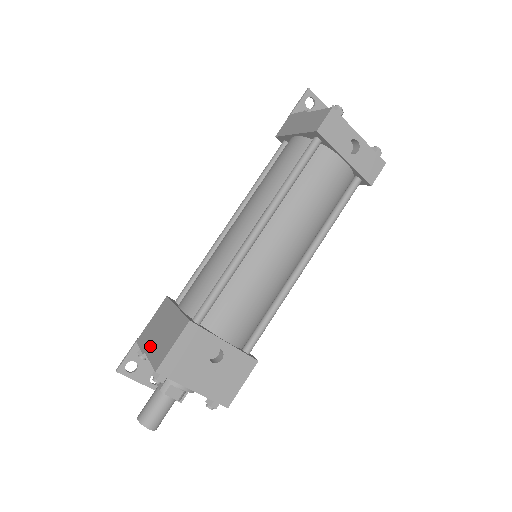
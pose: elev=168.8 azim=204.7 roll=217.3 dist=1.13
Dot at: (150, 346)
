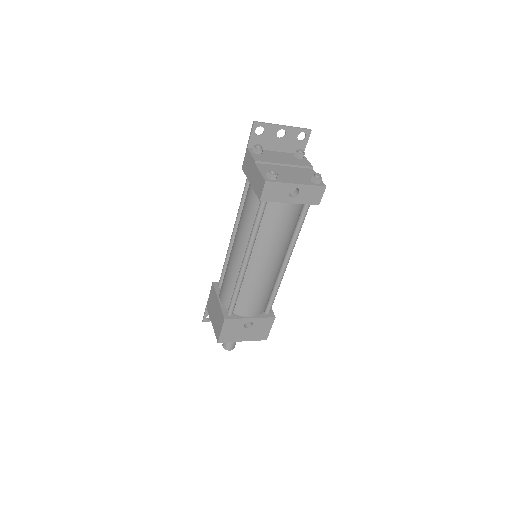
Dot at: (212, 319)
